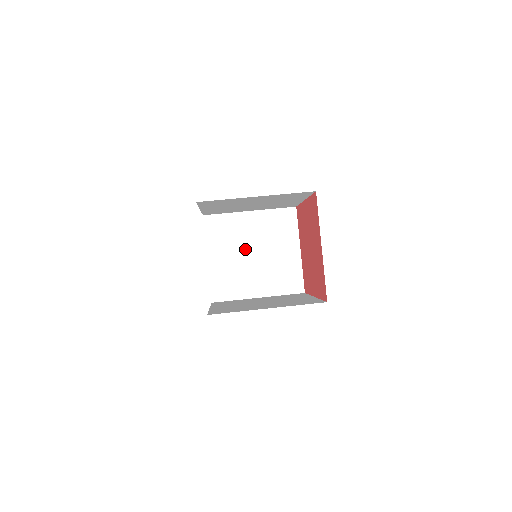
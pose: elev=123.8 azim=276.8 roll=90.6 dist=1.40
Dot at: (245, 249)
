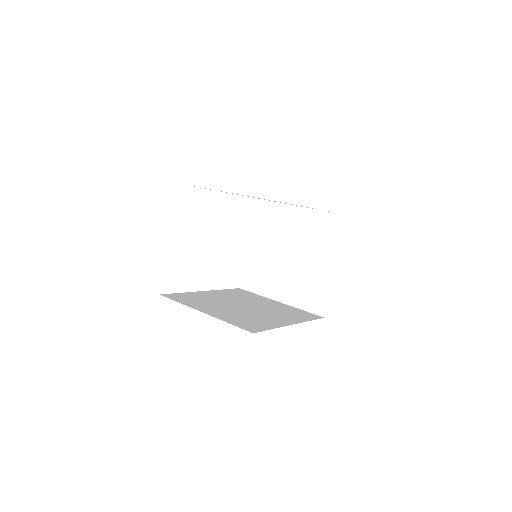
Dot at: (282, 246)
